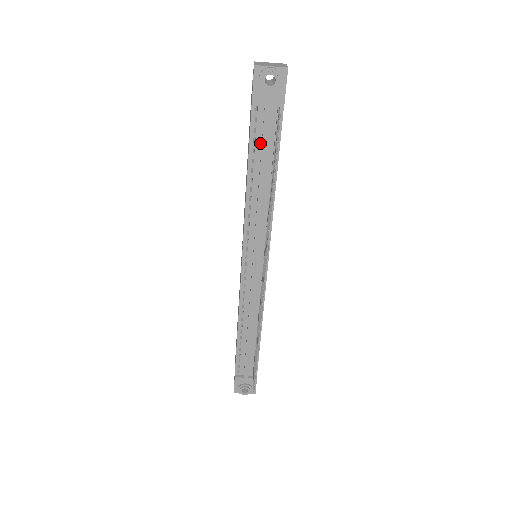
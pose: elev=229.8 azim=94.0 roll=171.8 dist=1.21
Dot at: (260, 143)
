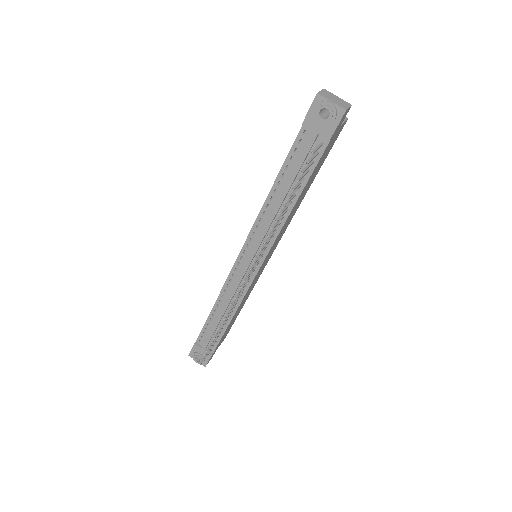
Dot at: (295, 163)
